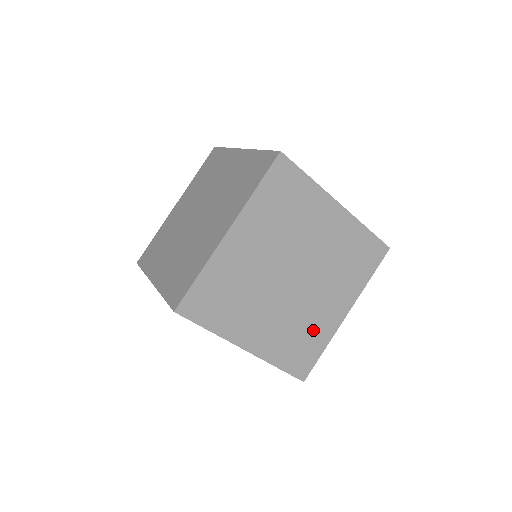
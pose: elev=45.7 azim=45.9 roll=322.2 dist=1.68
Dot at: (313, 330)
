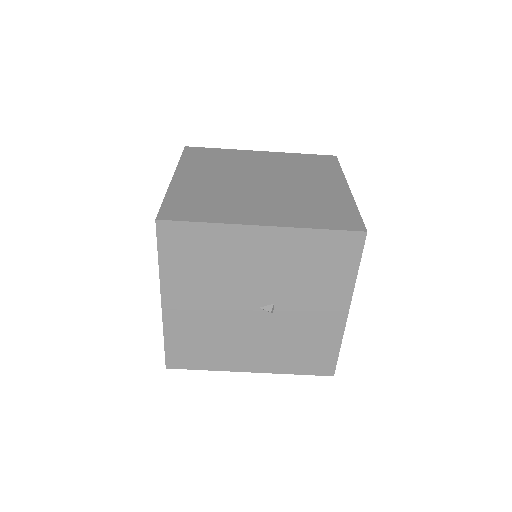
Dot at: (325, 201)
